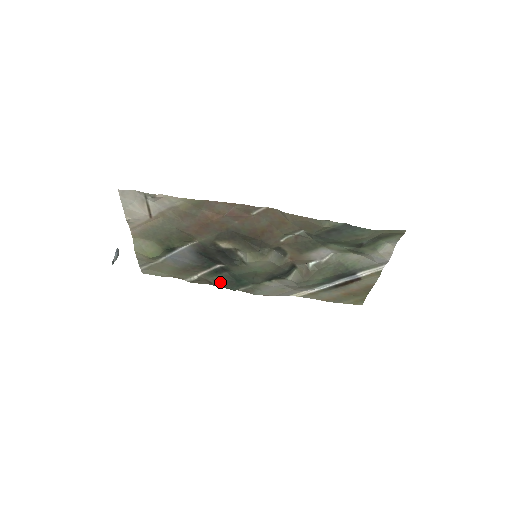
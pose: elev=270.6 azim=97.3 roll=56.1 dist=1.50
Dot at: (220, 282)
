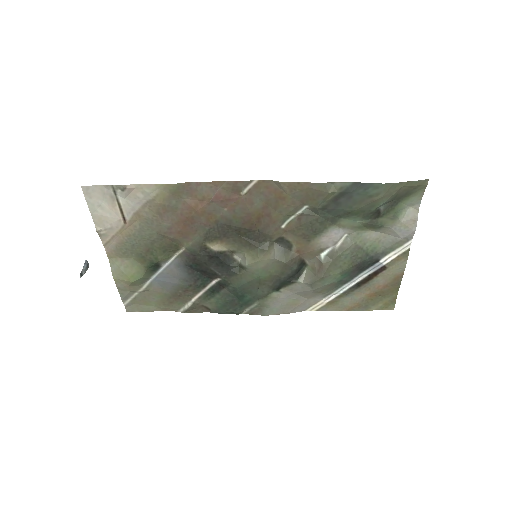
Dot at: (219, 305)
